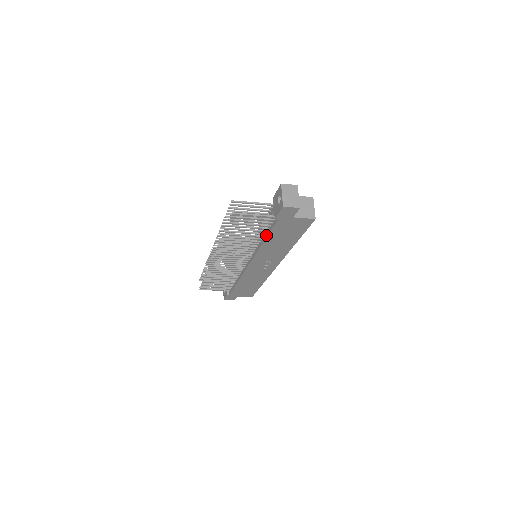
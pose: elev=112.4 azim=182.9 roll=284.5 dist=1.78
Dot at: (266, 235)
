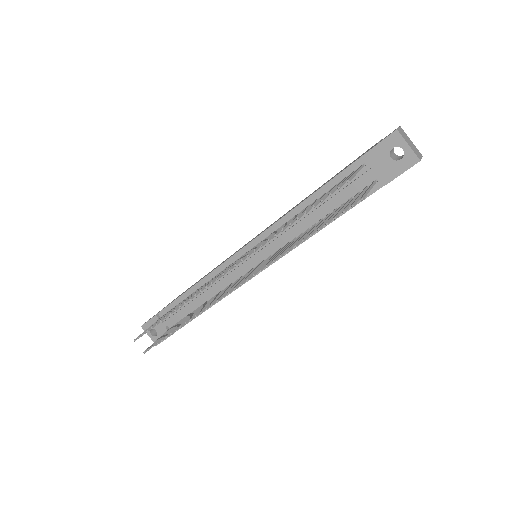
Dot at: occluded
